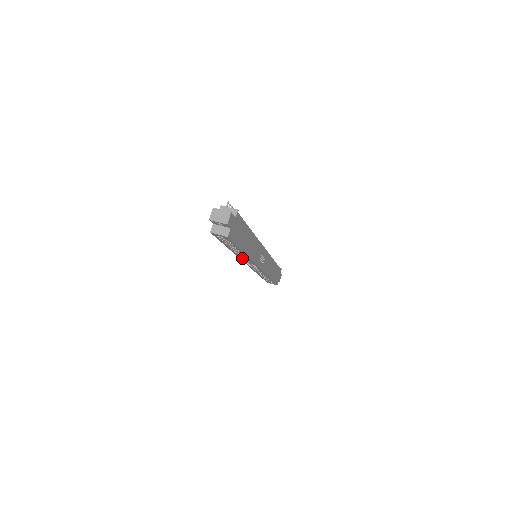
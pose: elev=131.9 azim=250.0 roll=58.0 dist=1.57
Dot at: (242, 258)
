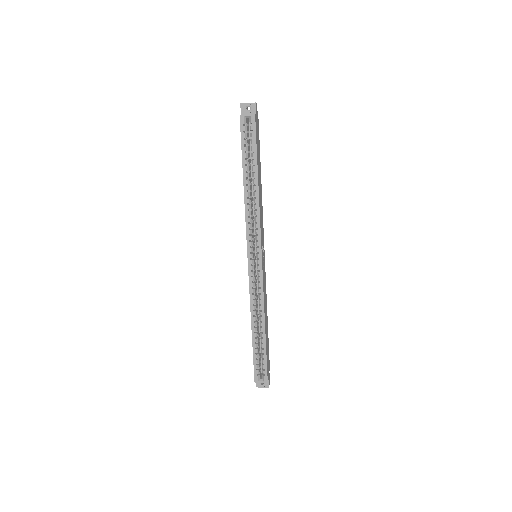
Dot at: (249, 219)
